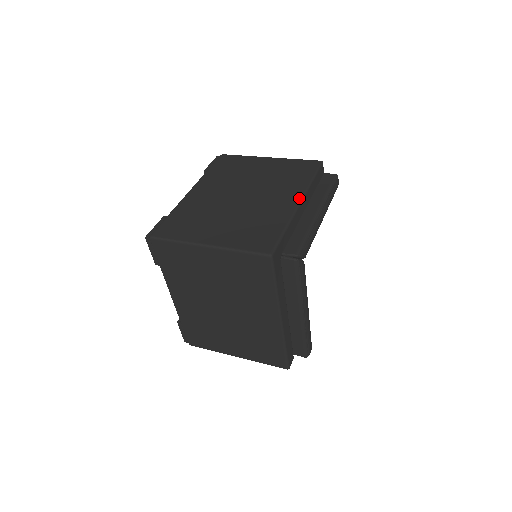
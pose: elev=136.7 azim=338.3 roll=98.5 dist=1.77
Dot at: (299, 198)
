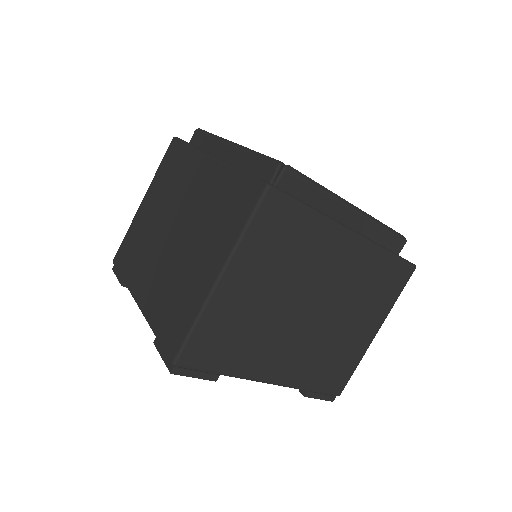
Dot at: (206, 157)
